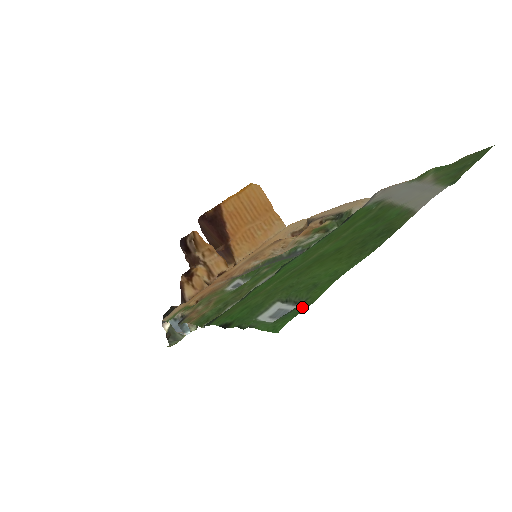
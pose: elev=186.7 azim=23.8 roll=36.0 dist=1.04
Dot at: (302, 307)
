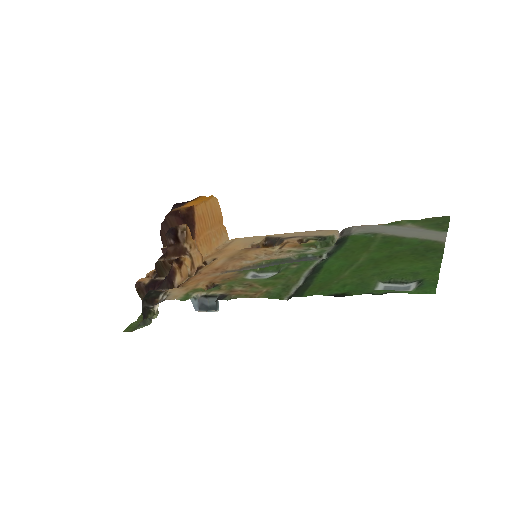
Dot at: (431, 282)
